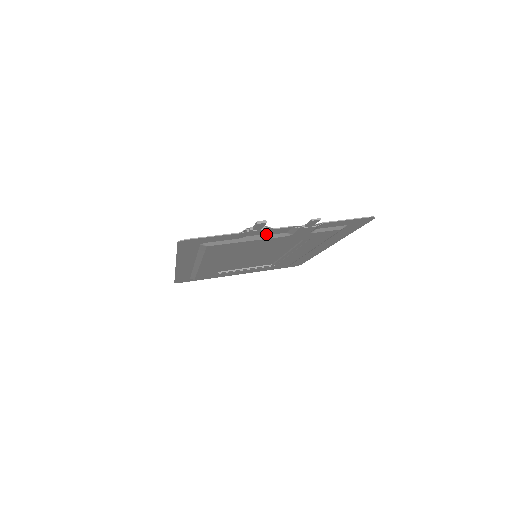
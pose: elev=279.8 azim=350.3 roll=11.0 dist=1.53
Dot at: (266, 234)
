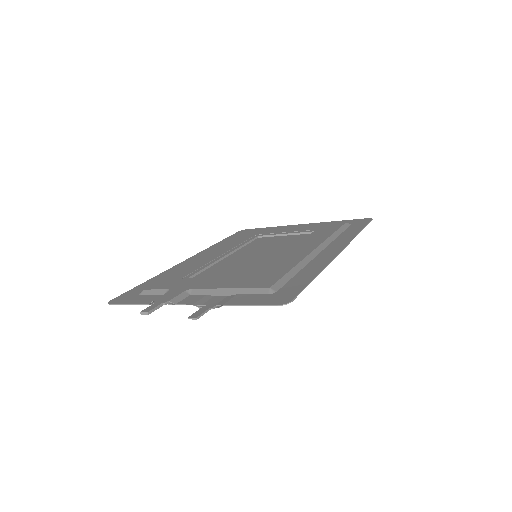
Dot at: (186, 296)
